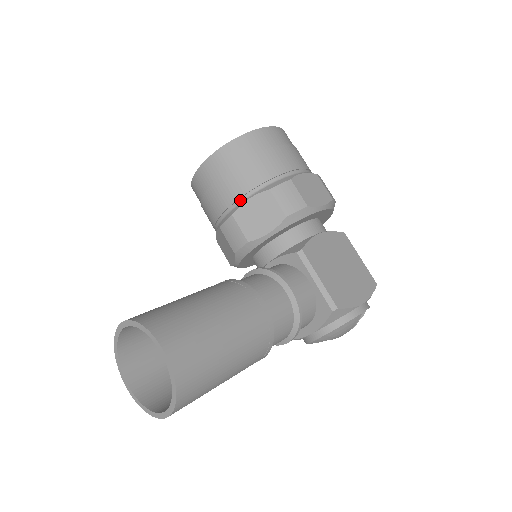
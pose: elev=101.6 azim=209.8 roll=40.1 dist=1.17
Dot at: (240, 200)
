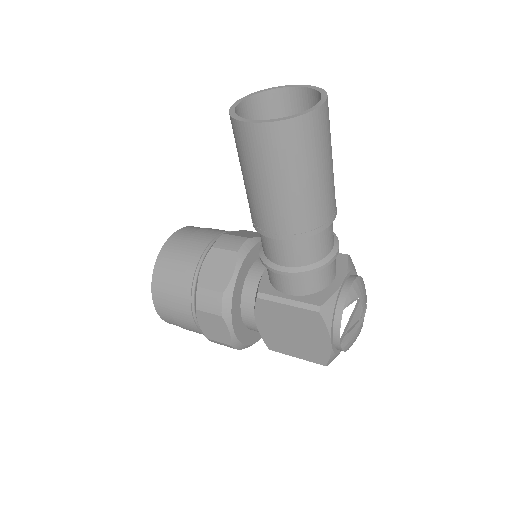
Dot at: occluded
